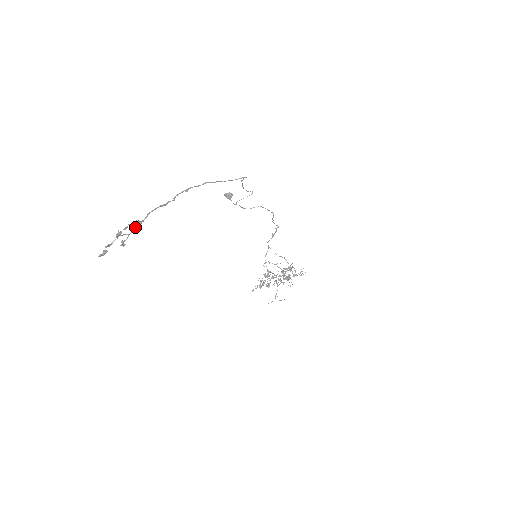
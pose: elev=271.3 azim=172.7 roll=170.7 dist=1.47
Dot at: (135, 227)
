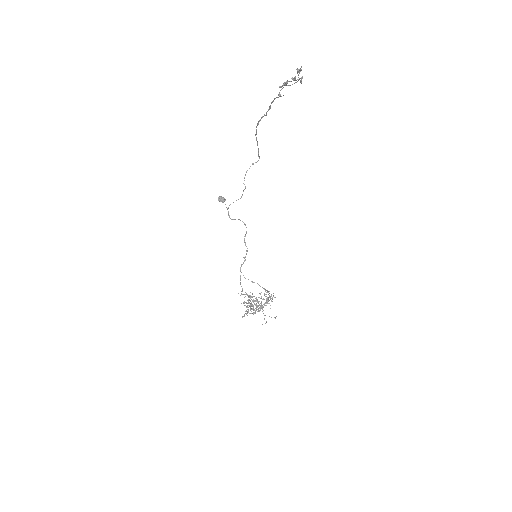
Dot at: (296, 80)
